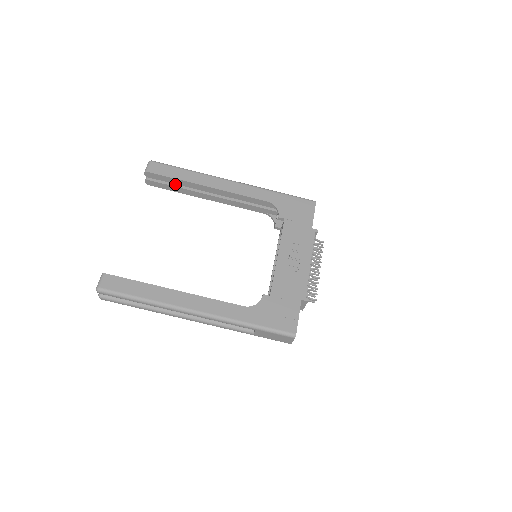
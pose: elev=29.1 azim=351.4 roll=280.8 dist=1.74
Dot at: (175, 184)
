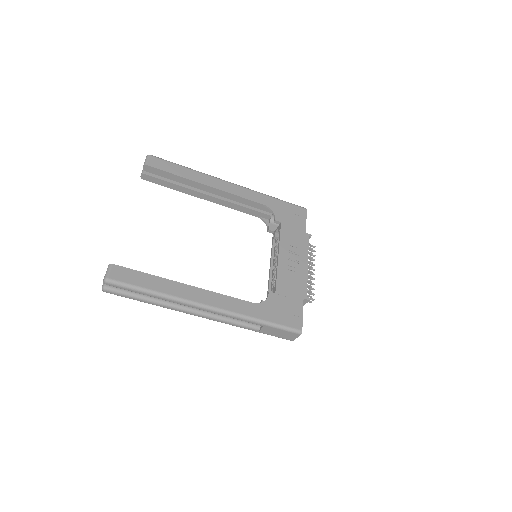
Dot at: (172, 181)
